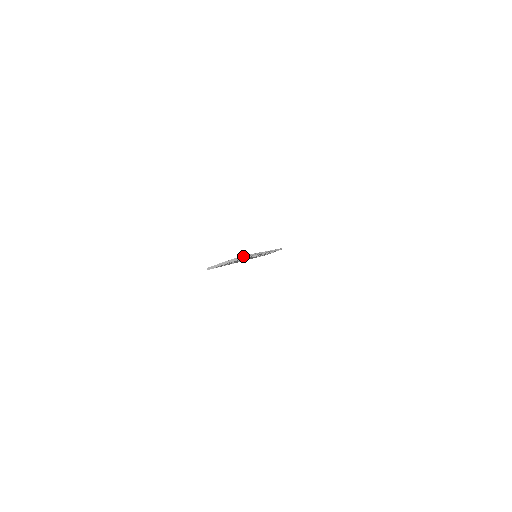
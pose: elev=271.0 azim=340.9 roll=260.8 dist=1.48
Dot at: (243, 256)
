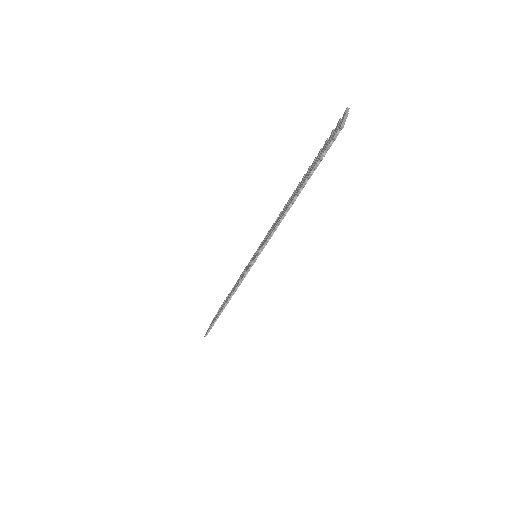
Dot at: occluded
